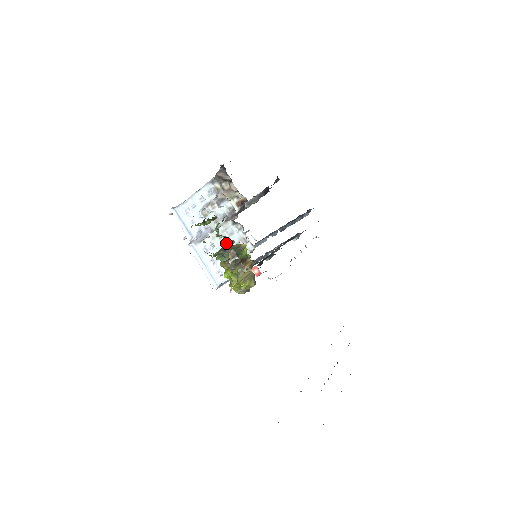
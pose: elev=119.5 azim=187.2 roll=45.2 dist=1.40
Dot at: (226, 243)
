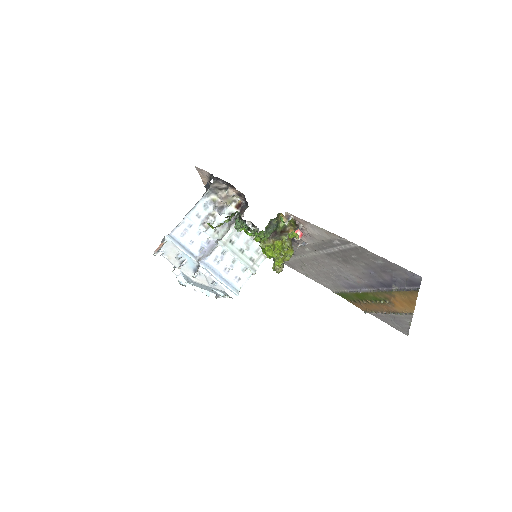
Dot at: (237, 245)
